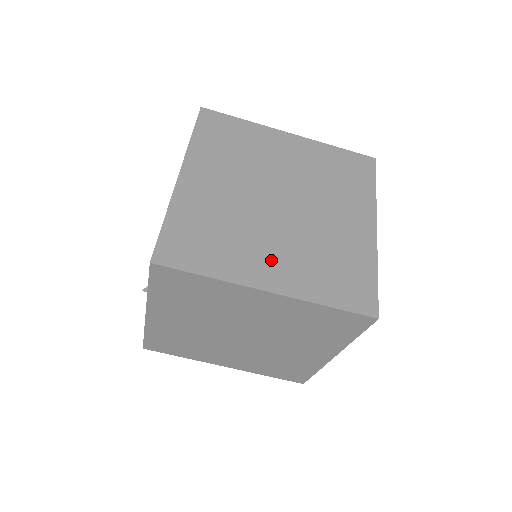
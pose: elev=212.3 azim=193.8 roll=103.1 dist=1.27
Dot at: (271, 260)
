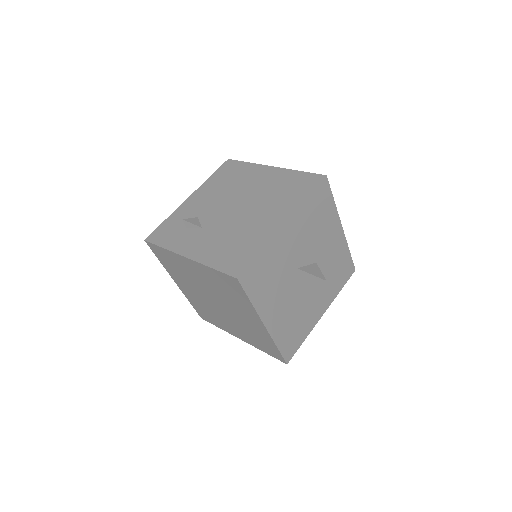
Dot at: (278, 308)
